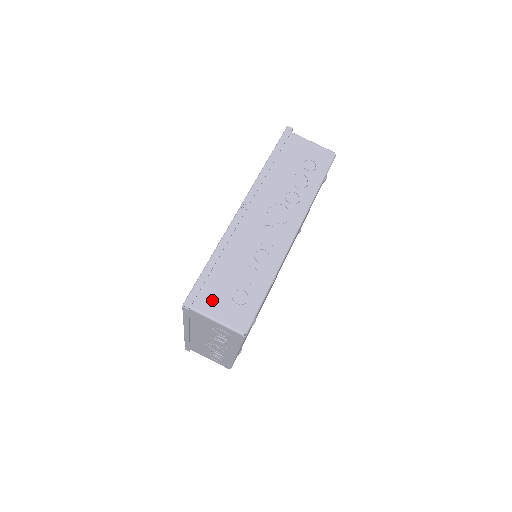
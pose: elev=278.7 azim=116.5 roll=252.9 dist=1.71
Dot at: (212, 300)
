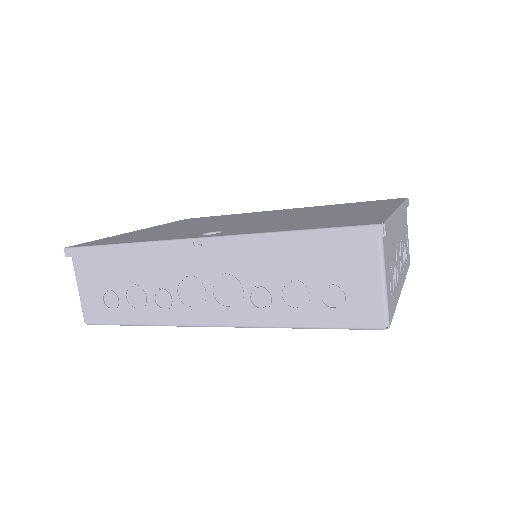
Dot at: (89, 273)
